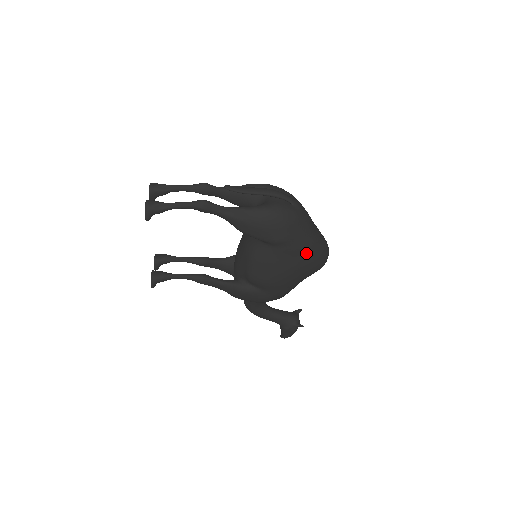
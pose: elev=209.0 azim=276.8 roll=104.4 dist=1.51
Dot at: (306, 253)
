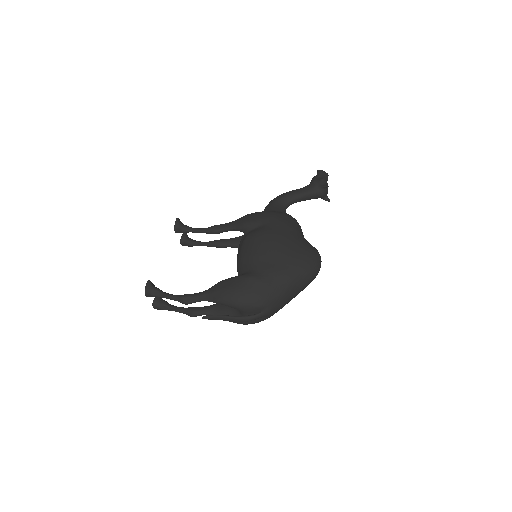
Dot at: occluded
